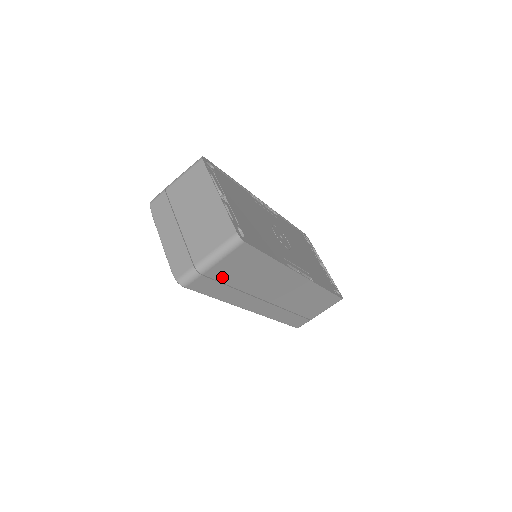
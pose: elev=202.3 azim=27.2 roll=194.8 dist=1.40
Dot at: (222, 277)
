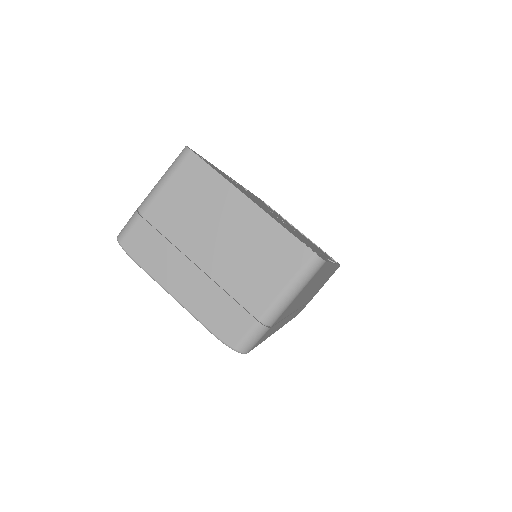
Dot at: (283, 315)
